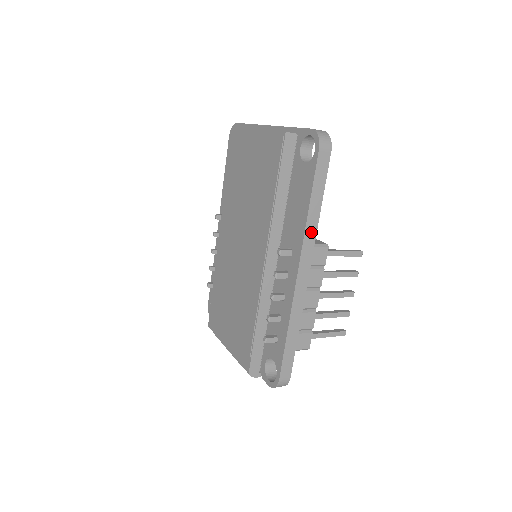
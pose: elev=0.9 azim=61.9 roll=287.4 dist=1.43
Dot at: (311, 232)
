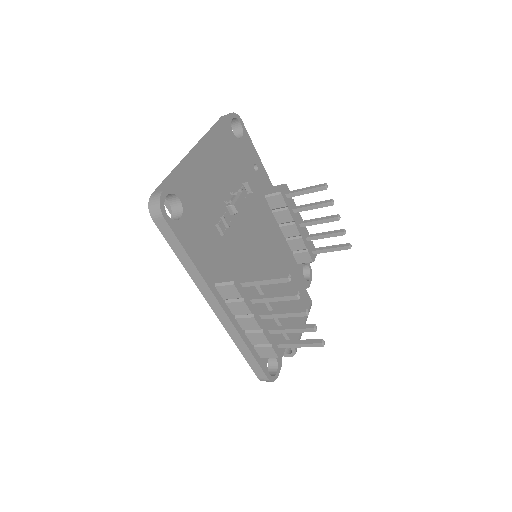
Dot at: (199, 280)
